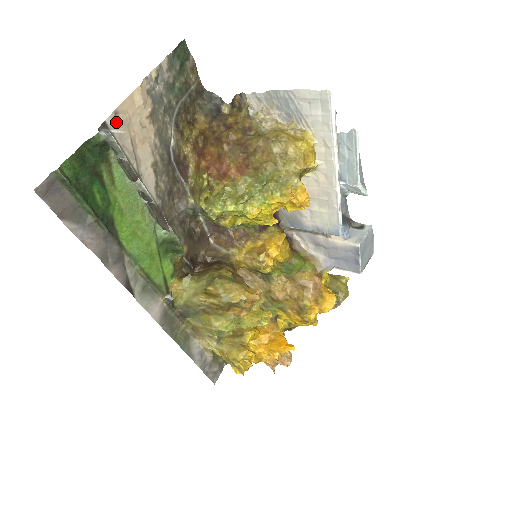
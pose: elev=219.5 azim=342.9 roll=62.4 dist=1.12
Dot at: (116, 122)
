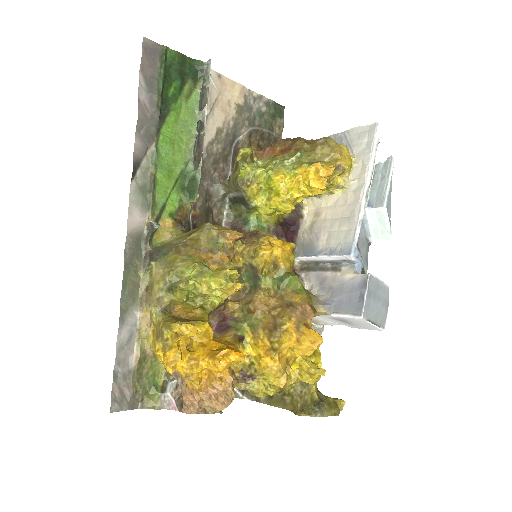
Dot at: (216, 78)
